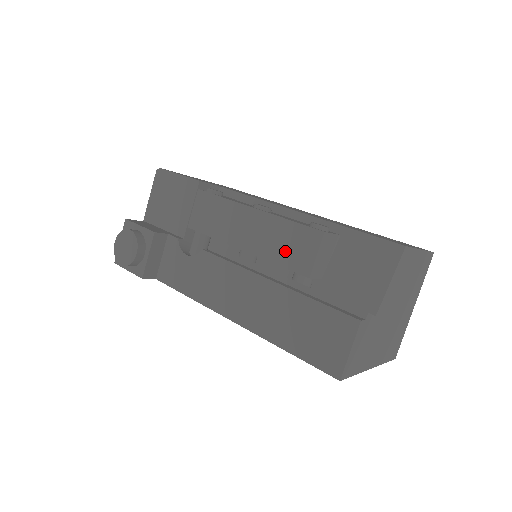
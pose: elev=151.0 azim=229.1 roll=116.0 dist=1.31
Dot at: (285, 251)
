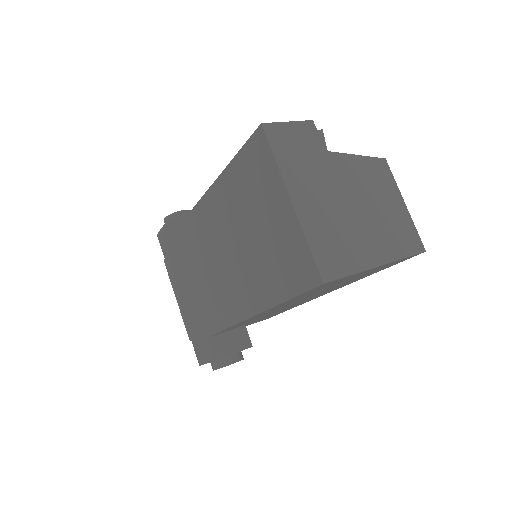
Dot at: occluded
